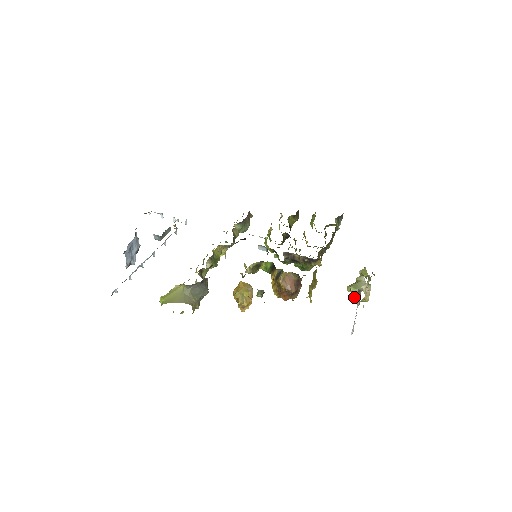
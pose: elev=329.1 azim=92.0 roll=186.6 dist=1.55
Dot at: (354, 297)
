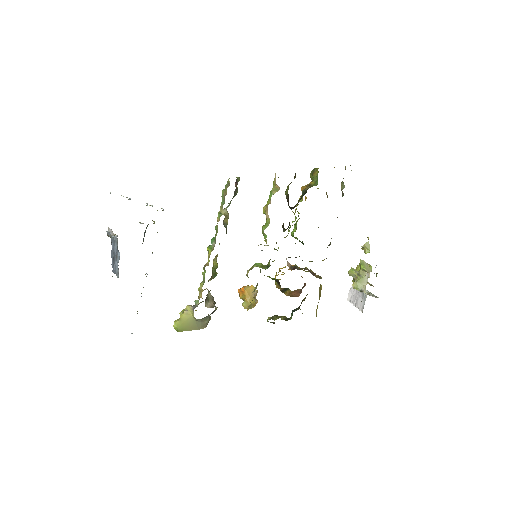
Dot at: occluded
